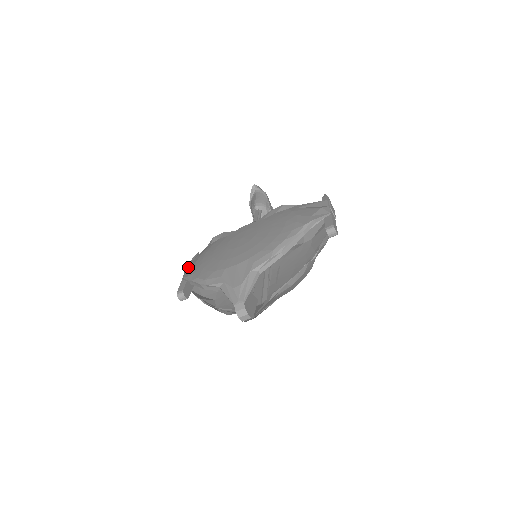
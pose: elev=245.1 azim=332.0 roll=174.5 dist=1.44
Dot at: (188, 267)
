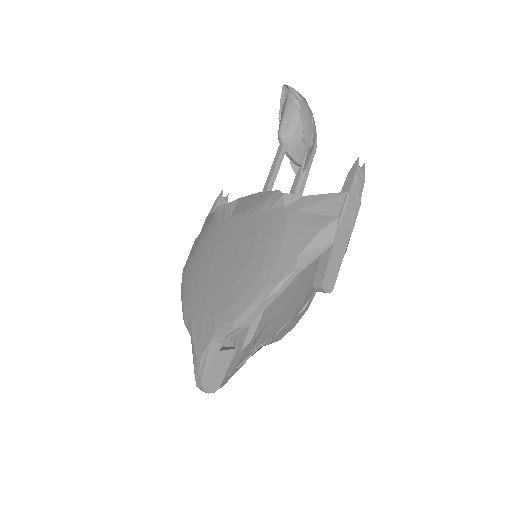
Dot at: (193, 245)
